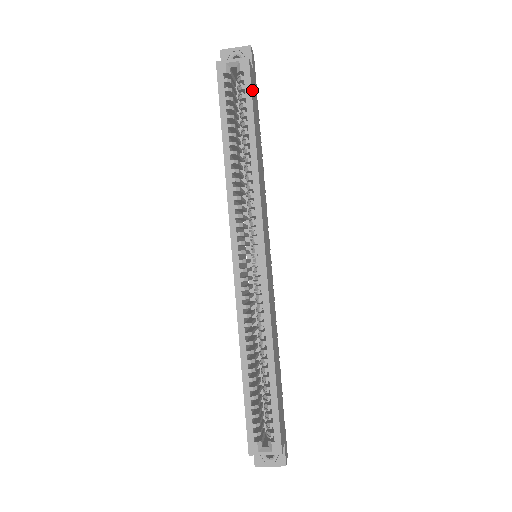
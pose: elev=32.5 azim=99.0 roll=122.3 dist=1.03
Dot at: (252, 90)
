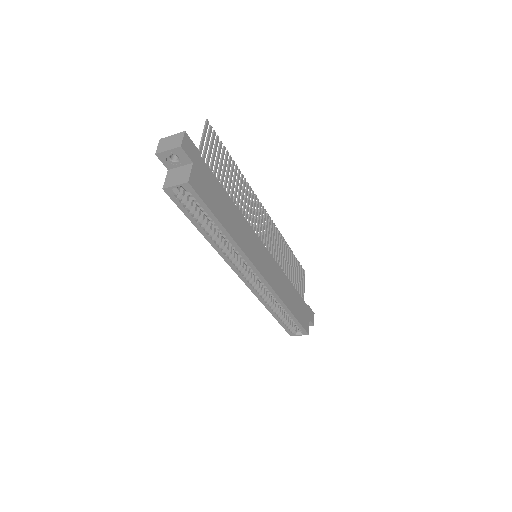
Dot at: (203, 195)
